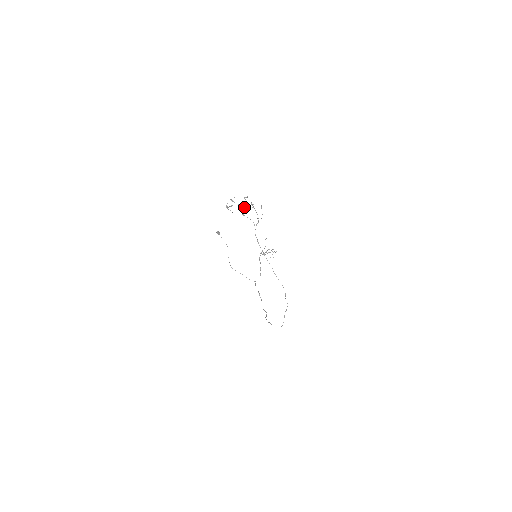
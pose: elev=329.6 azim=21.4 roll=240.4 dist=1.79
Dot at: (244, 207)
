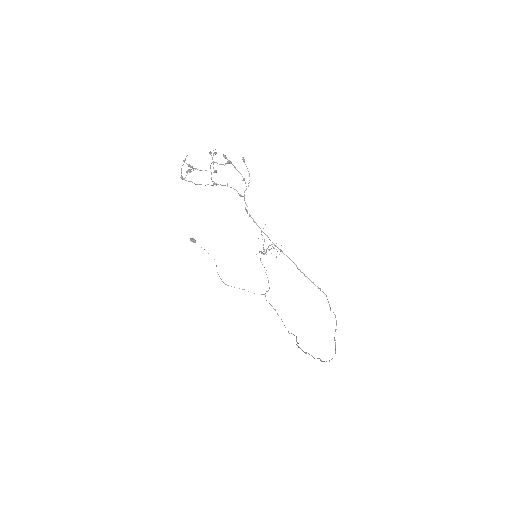
Dot at: (214, 171)
